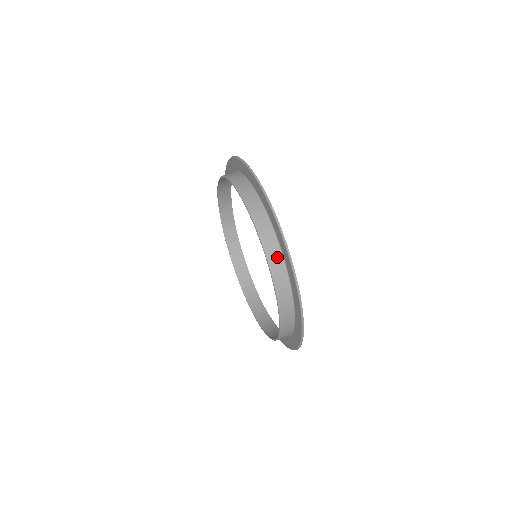
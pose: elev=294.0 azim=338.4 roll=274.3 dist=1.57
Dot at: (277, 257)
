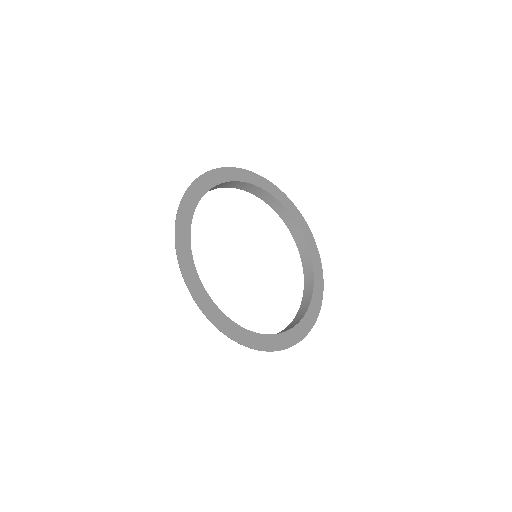
Dot at: occluded
